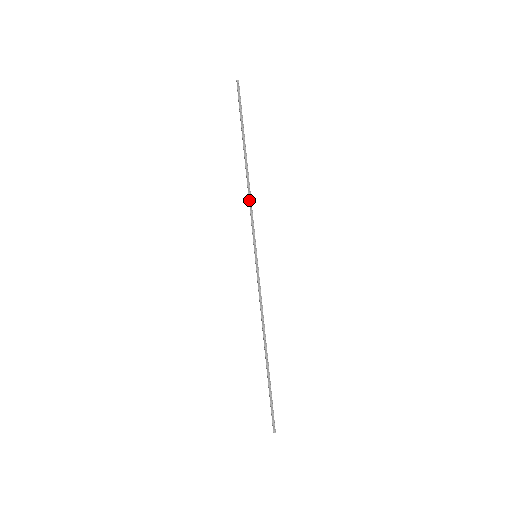
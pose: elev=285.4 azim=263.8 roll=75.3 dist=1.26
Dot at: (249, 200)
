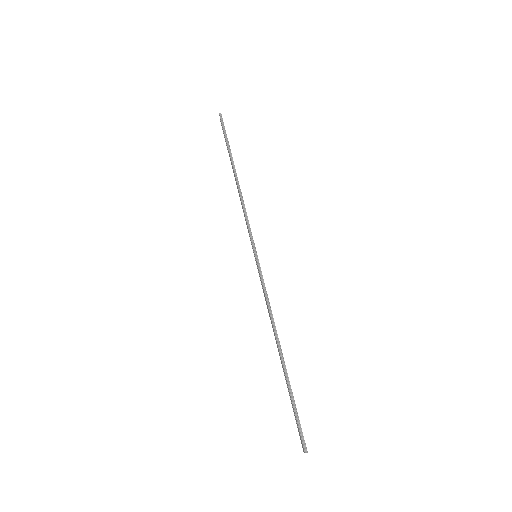
Dot at: (242, 205)
